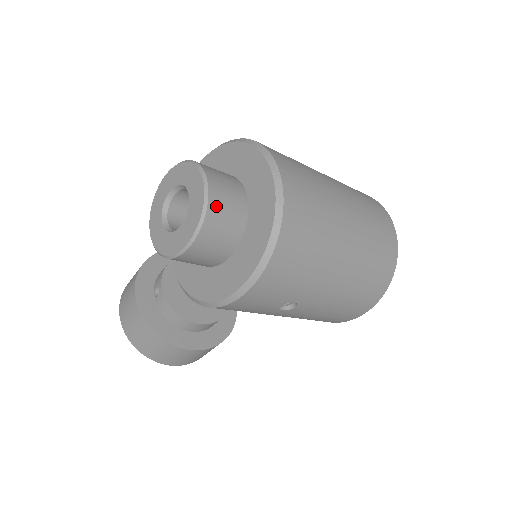
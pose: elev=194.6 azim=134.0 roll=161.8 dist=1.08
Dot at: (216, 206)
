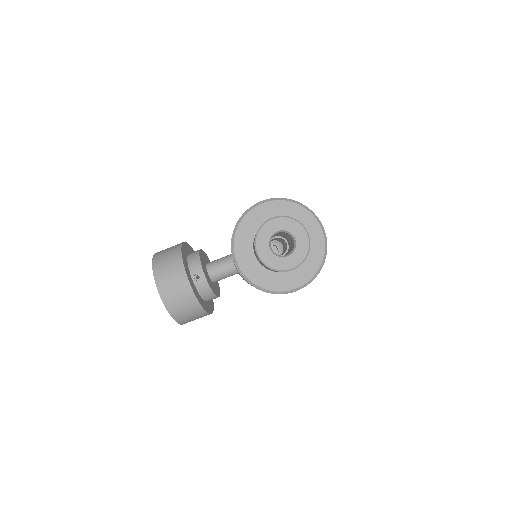
Dot at: occluded
